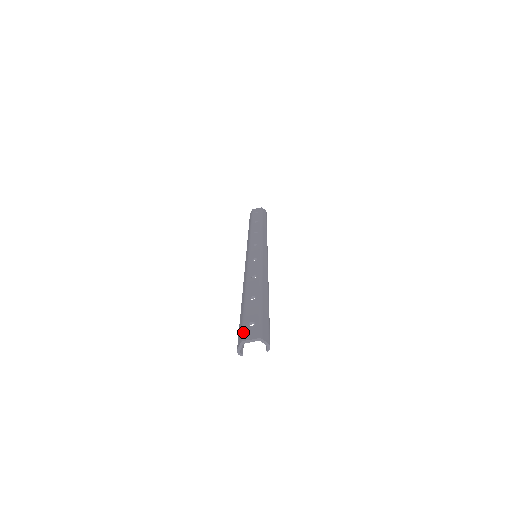
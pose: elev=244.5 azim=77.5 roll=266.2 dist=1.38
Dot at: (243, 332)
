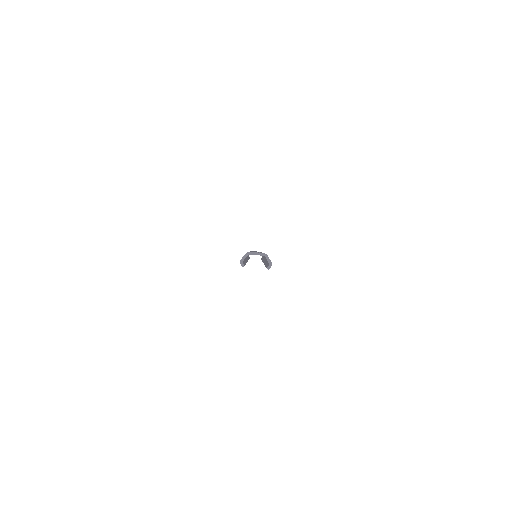
Dot at: occluded
